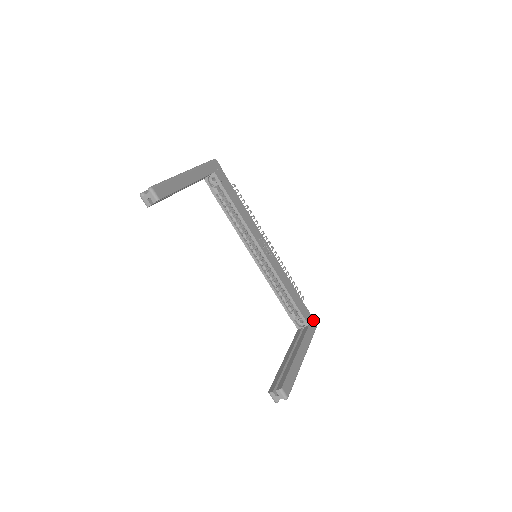
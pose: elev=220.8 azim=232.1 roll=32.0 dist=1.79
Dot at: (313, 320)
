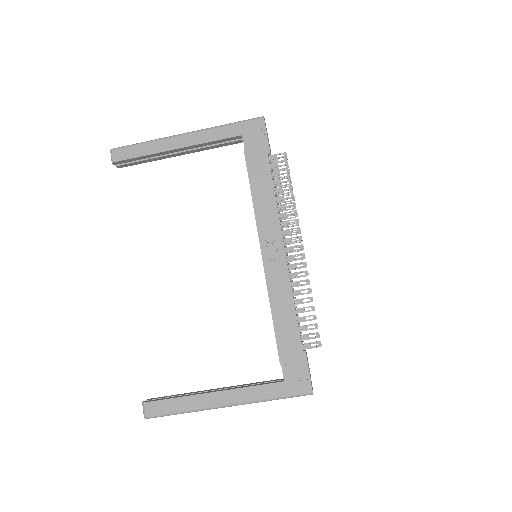
Dot at: (306, 381)
